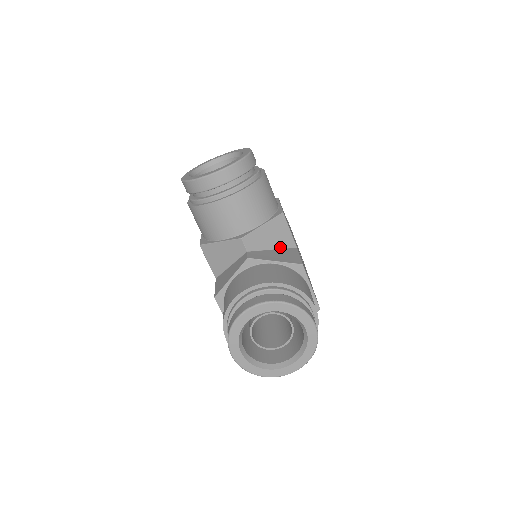
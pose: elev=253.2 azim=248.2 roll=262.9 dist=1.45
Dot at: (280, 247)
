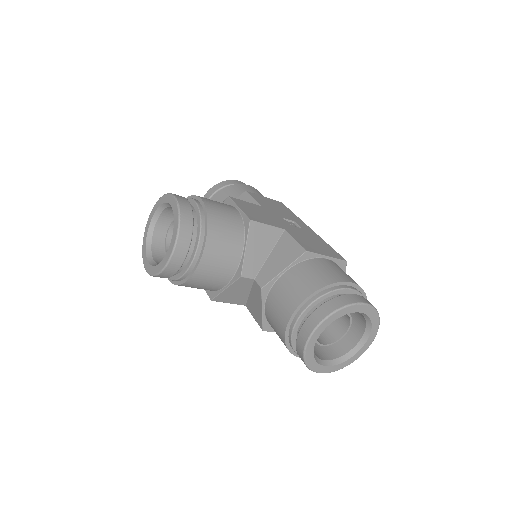
Dot at: (273, 245)
